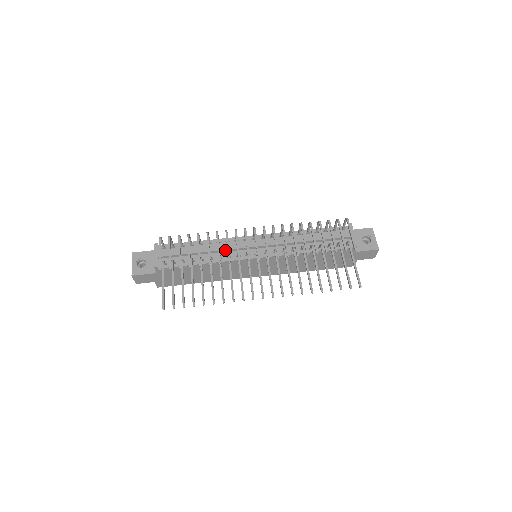
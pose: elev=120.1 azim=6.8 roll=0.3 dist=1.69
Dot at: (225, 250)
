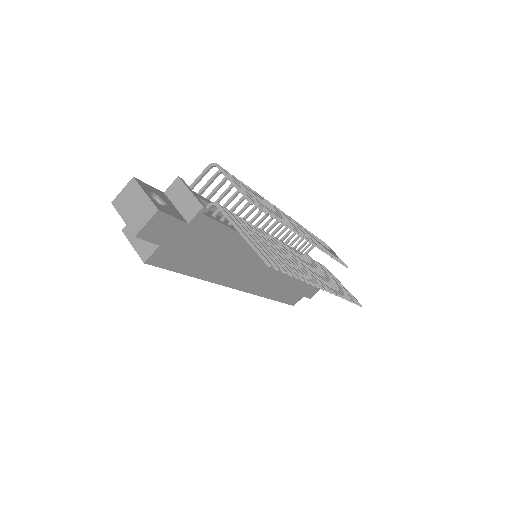
Dot at: occluded
